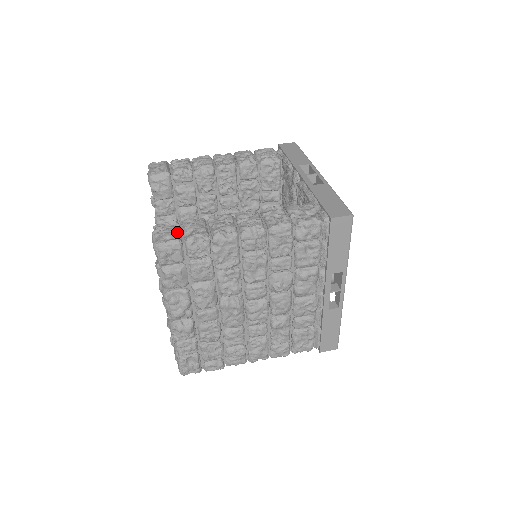
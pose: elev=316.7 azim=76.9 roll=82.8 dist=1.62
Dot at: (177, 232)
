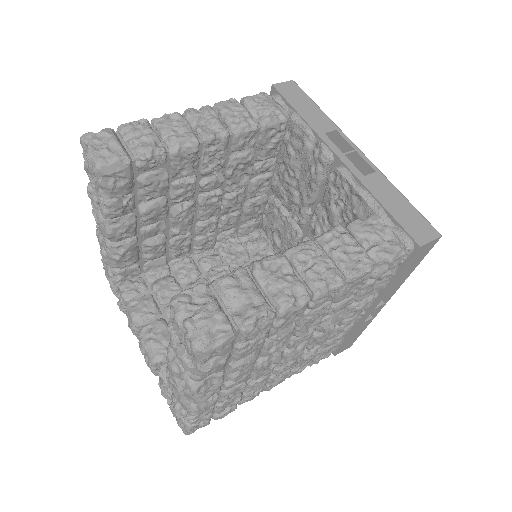
Dot at: (223, 314)
